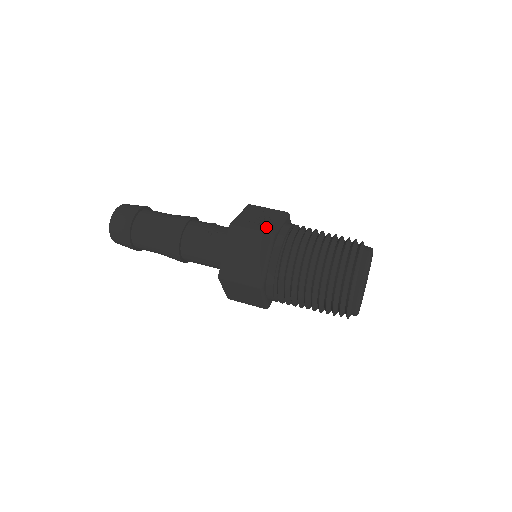
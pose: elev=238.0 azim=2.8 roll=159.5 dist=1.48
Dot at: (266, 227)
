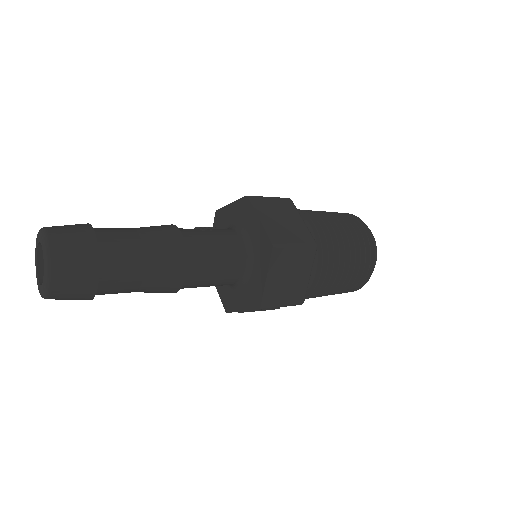
Dot at: occluded
